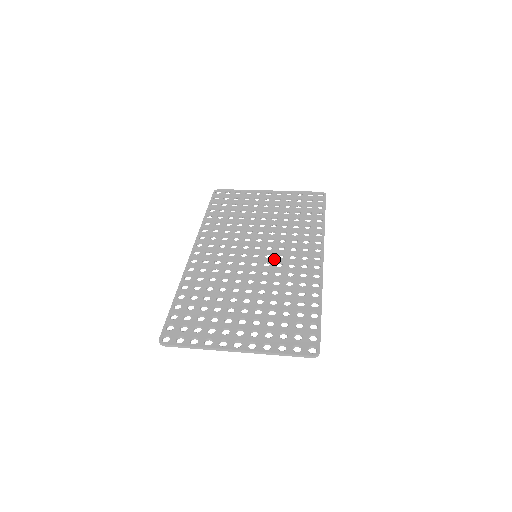
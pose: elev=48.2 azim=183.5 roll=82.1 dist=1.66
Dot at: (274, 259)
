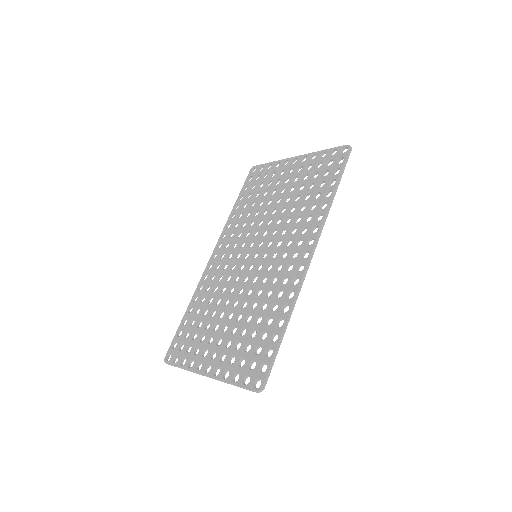
Dot at: (267, 260)
